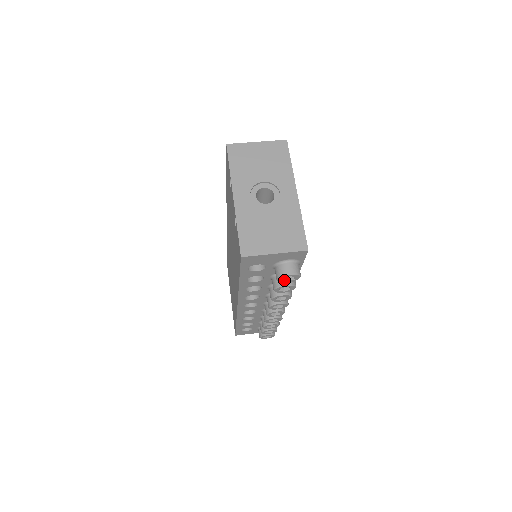
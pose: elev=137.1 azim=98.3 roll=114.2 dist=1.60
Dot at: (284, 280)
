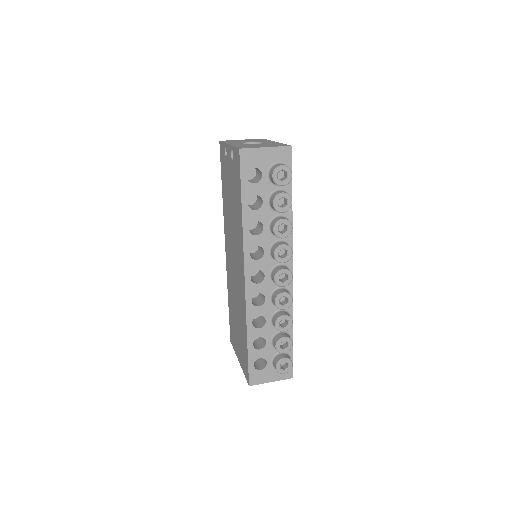
Dot at: (279, 180)
